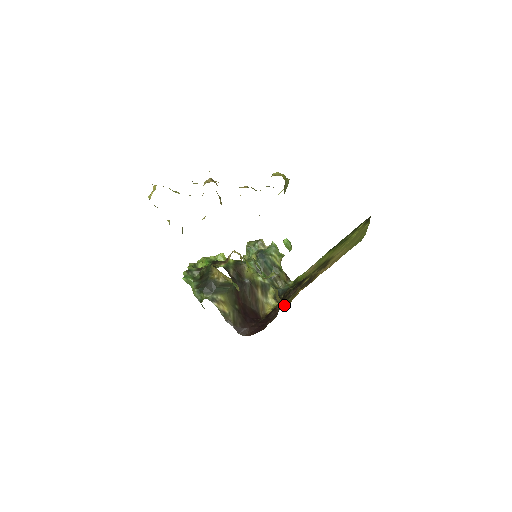
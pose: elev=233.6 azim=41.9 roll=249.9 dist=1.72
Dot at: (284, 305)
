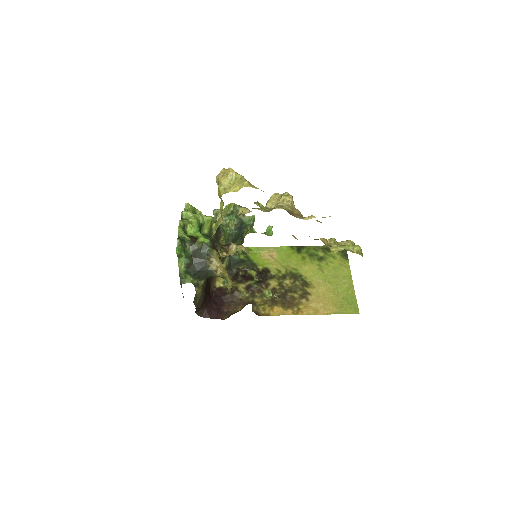
Dot at: (253, 309)
